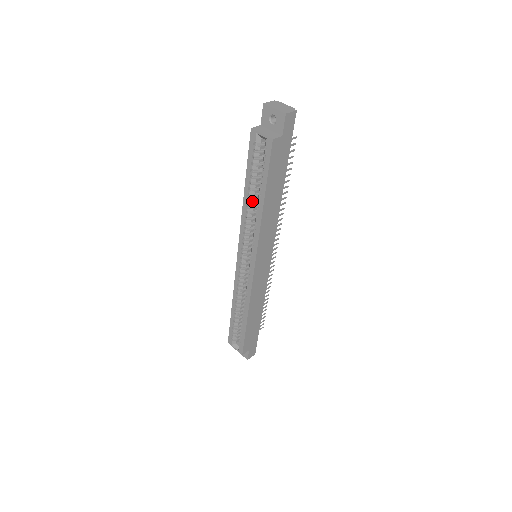
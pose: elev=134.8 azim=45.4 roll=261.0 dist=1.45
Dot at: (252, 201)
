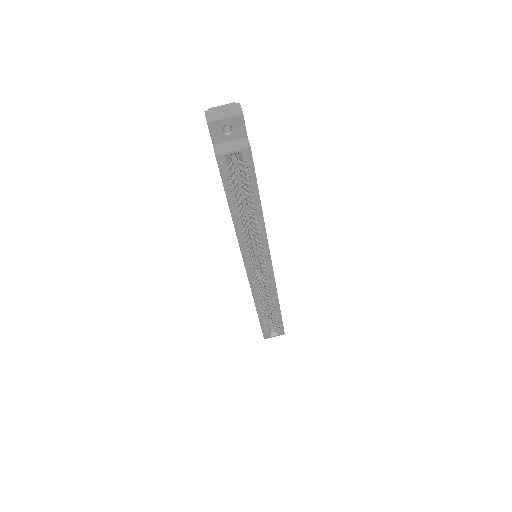
Dot at: (241, 217)
